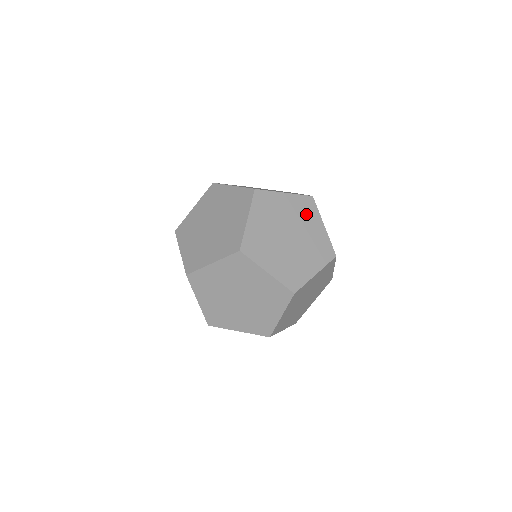
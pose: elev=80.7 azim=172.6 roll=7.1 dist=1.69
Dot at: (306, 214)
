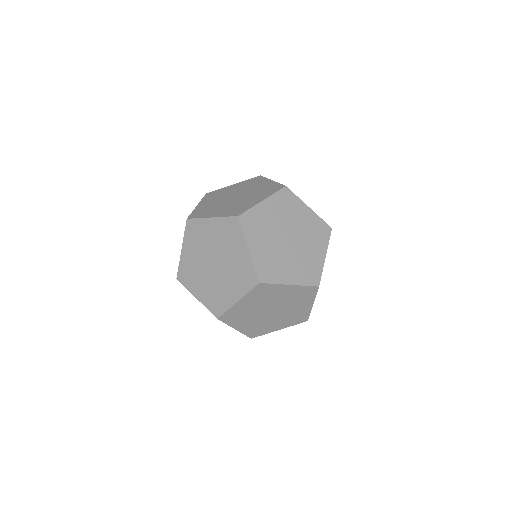
Dot at: occluded
